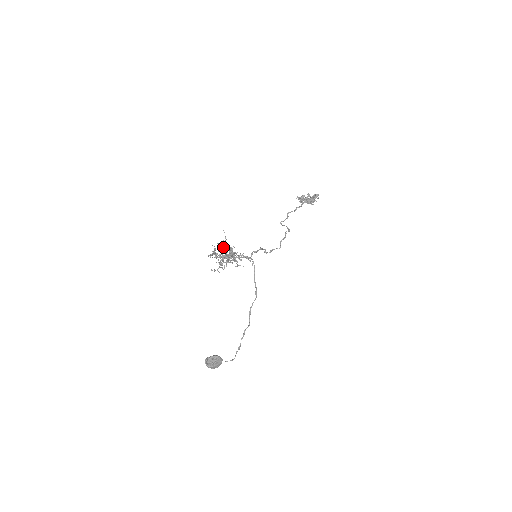
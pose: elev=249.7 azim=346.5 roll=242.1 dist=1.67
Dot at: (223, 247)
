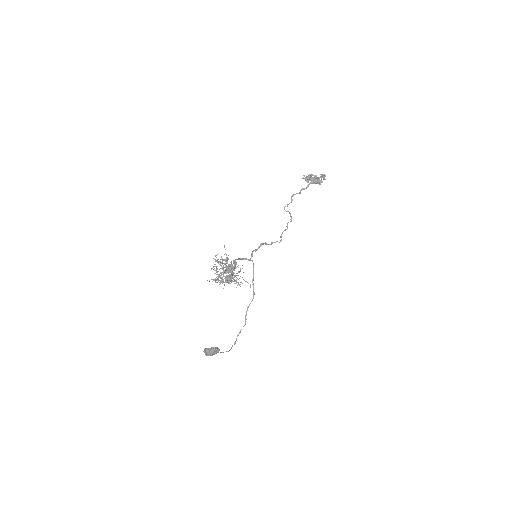
Dot at: (224, 260)
